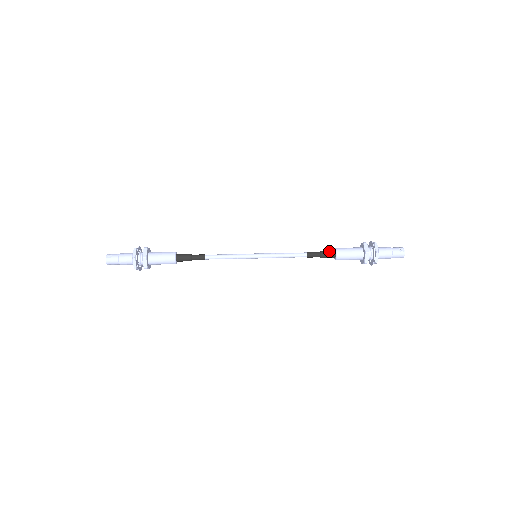
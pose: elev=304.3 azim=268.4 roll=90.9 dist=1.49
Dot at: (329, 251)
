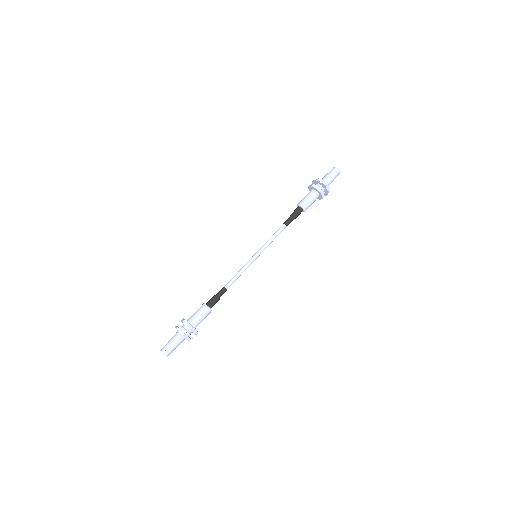
Dot at: (296, 210)
